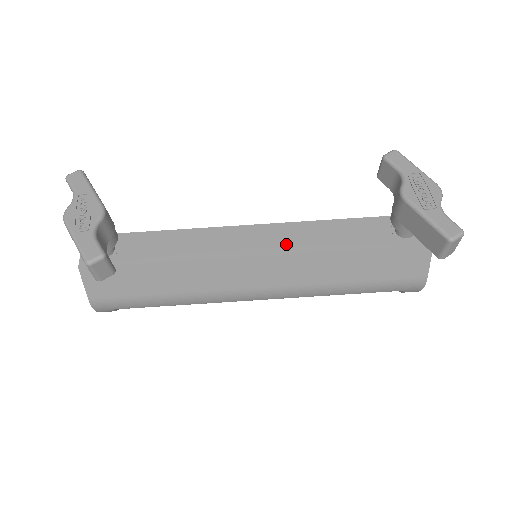
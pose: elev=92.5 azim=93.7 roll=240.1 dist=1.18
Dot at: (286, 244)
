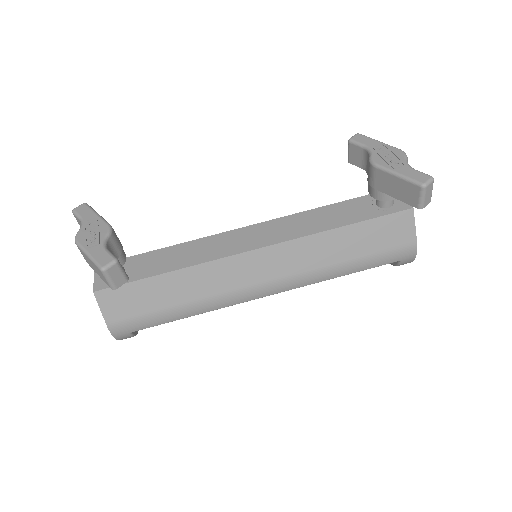
Dot at: (281, 234)
